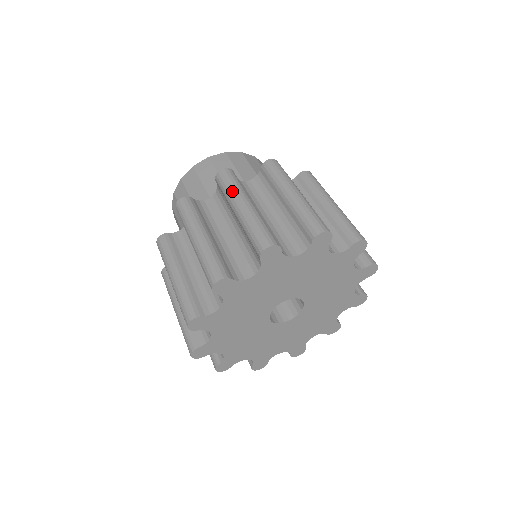
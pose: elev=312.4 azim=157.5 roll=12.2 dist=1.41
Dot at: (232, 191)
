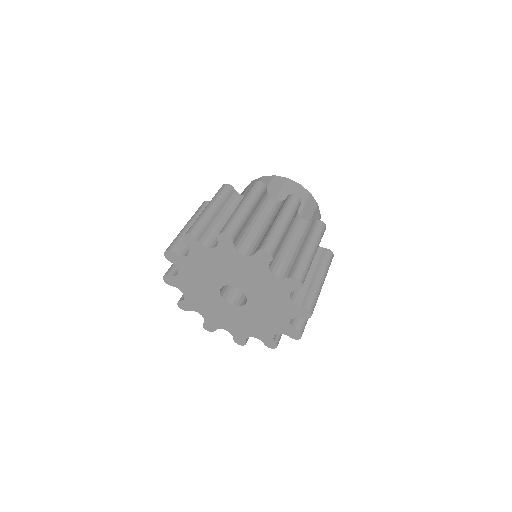
Dot at: occluded
